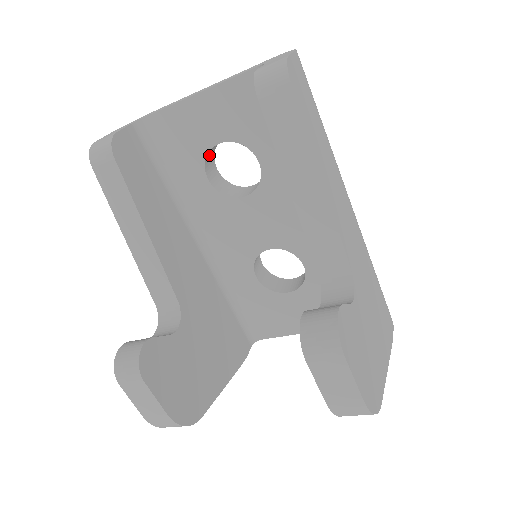
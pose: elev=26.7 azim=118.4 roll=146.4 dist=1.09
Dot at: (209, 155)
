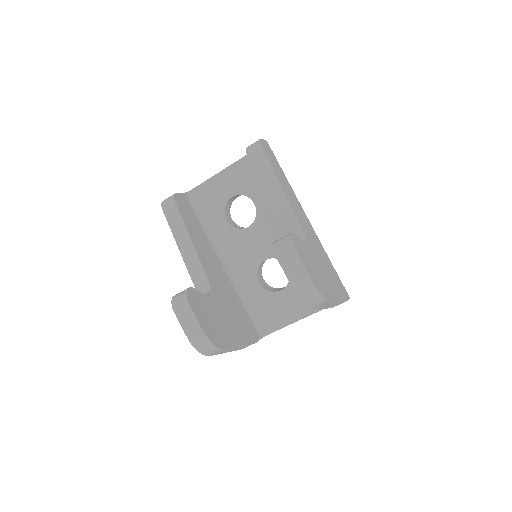
Dot at: (227, 207)
